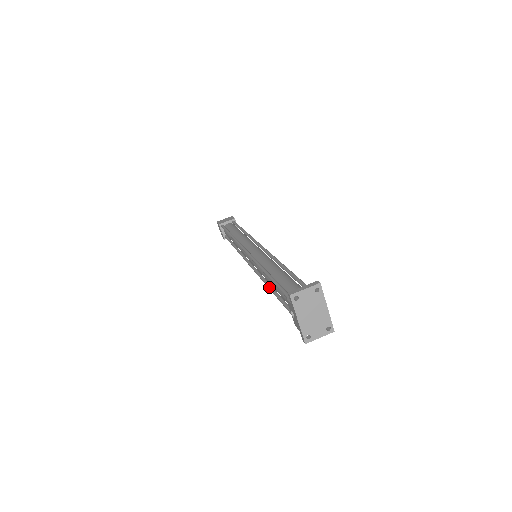
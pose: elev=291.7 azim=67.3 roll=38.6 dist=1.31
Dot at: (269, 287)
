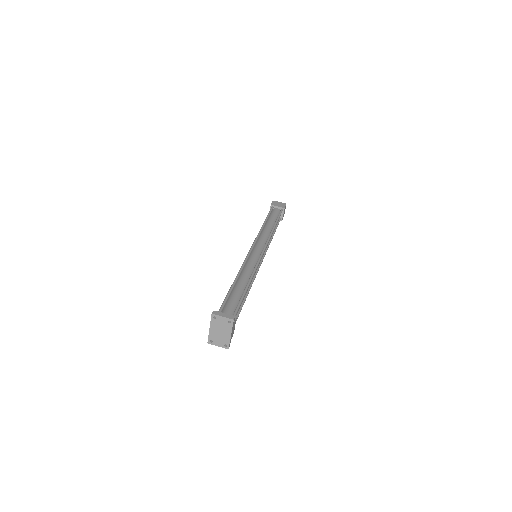
Dot at: occluded
